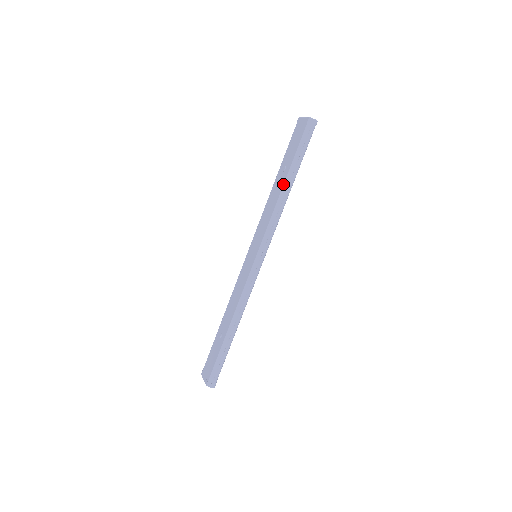
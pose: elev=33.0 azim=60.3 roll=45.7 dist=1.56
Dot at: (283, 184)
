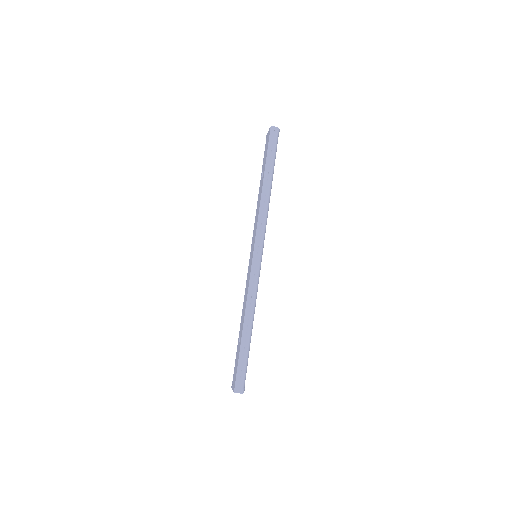
Dot at: (262, 185)
